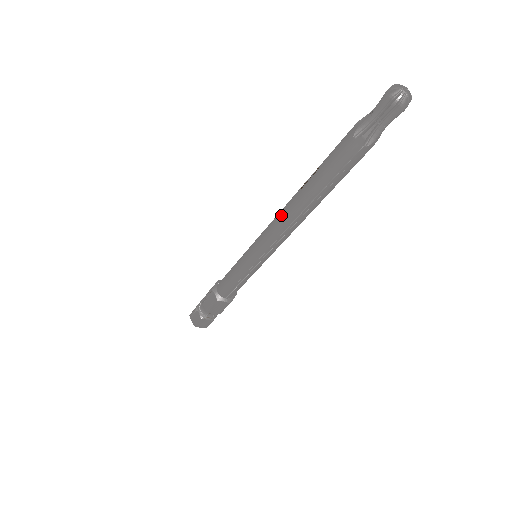
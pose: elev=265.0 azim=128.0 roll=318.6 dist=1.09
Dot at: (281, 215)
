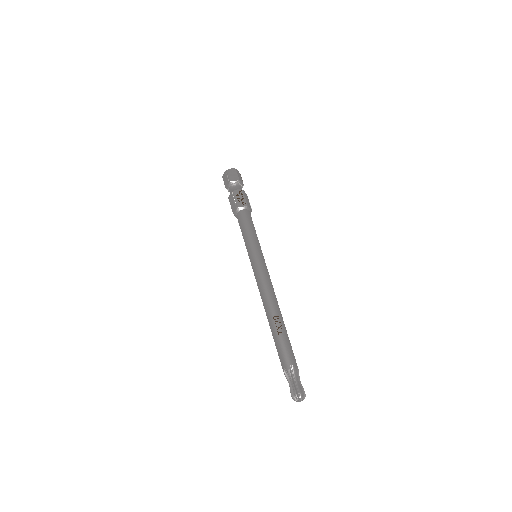
Dot at: (265, 296)
